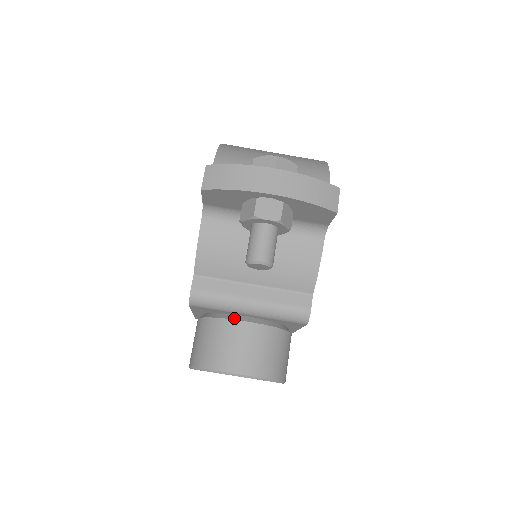
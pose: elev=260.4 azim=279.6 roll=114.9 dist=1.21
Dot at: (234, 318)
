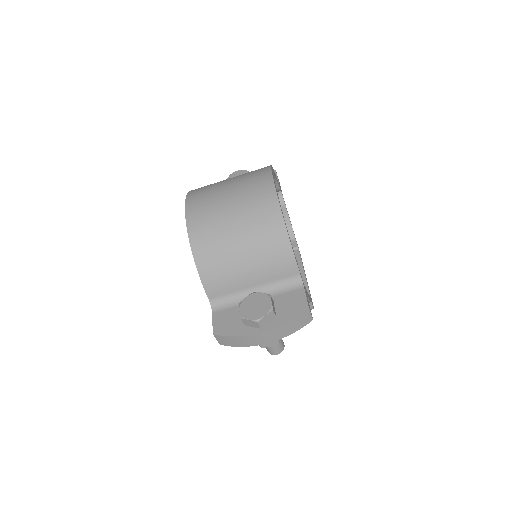
Dot at: occluded
